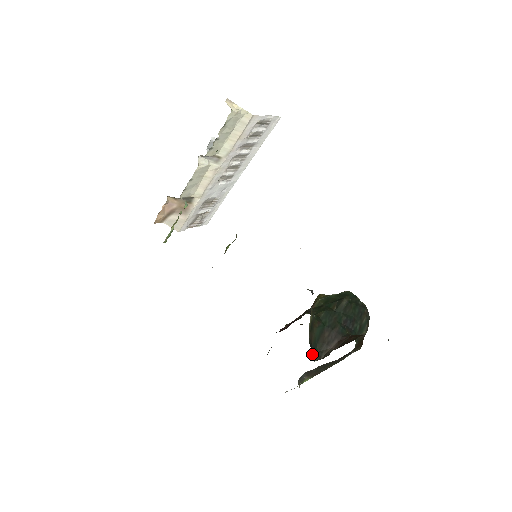
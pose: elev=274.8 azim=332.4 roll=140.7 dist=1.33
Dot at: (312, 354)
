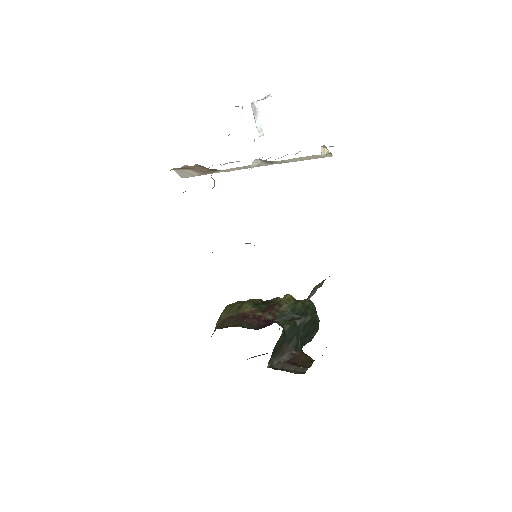
Dot at: (268, 362)
